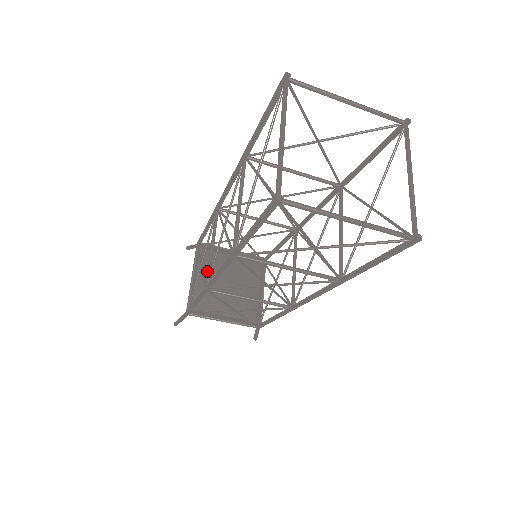
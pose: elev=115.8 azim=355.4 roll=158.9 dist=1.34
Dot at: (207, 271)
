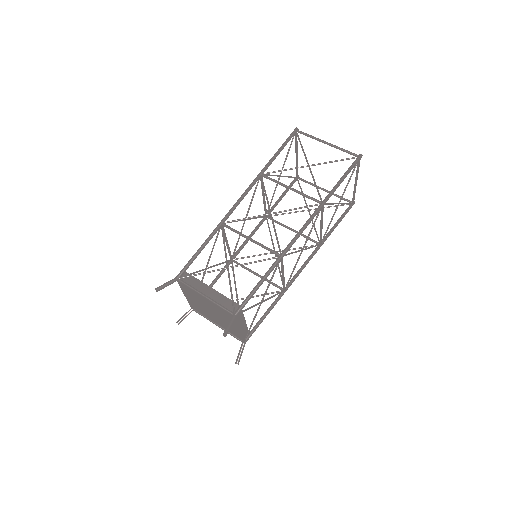
Dot at: (269, 248)
